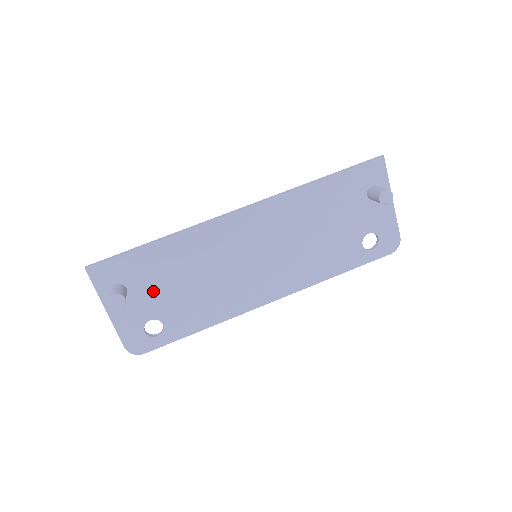
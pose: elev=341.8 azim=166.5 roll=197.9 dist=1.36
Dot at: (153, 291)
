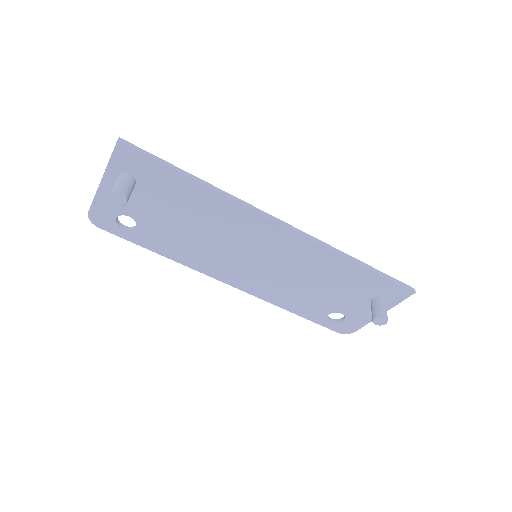
Dot at: (155, 204)
